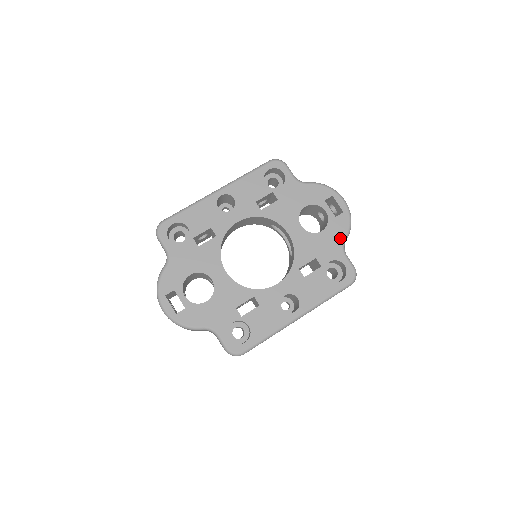
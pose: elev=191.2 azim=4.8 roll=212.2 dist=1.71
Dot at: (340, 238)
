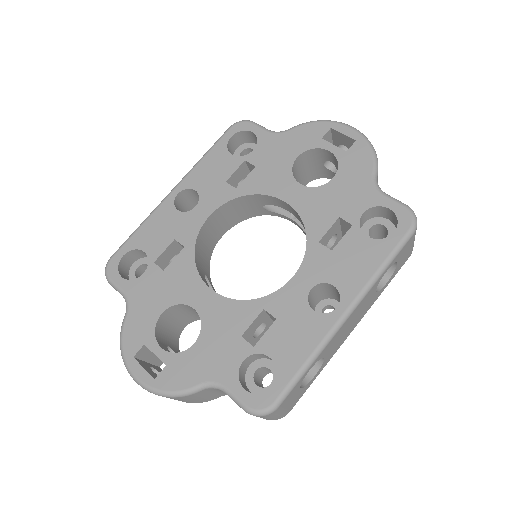
Dot at: (365, 175)
